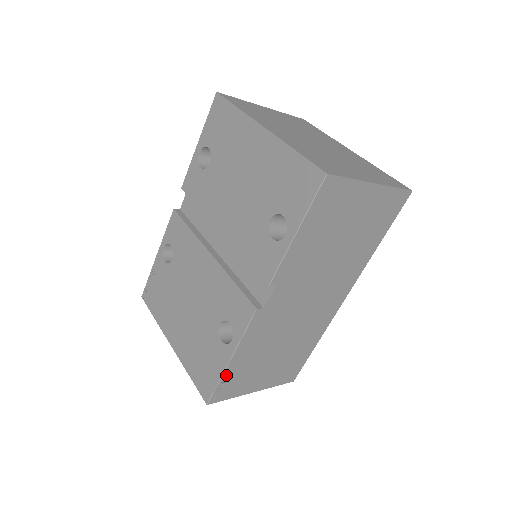
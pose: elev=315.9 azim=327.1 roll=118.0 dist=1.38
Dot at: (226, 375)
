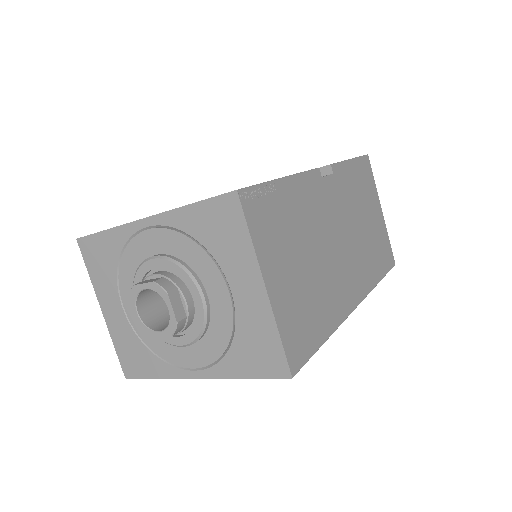
Dot at: (271, 189)
